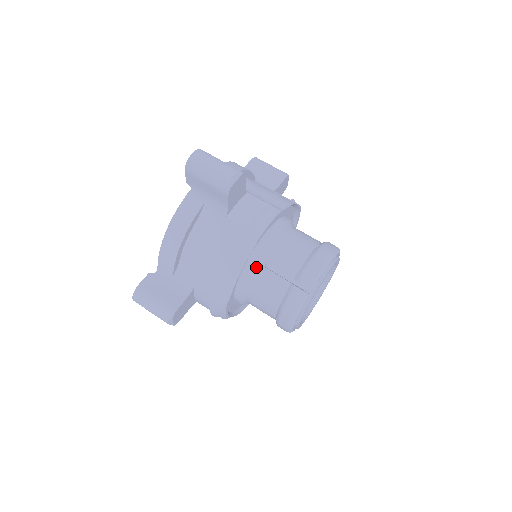
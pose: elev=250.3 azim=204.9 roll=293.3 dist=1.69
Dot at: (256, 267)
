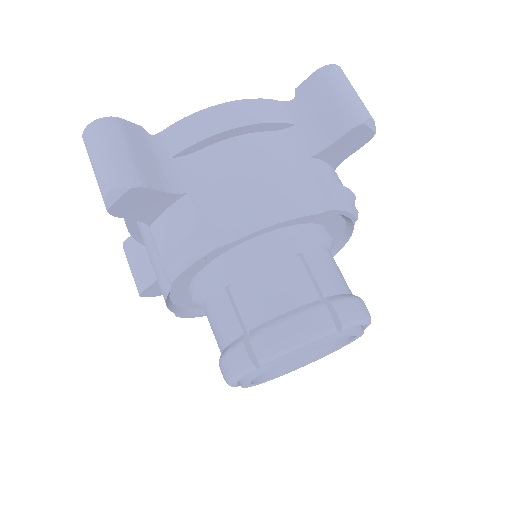
Dot at: (287, 245)
